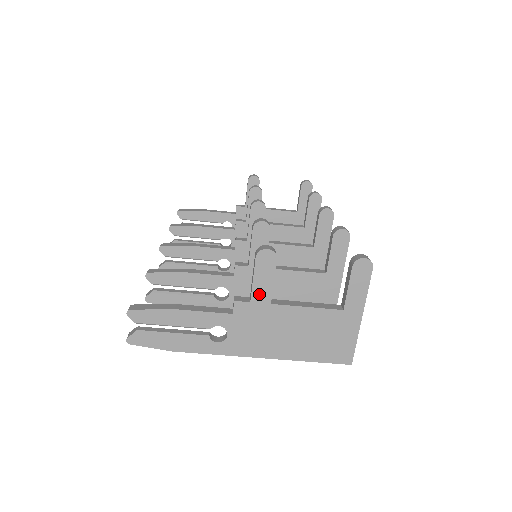
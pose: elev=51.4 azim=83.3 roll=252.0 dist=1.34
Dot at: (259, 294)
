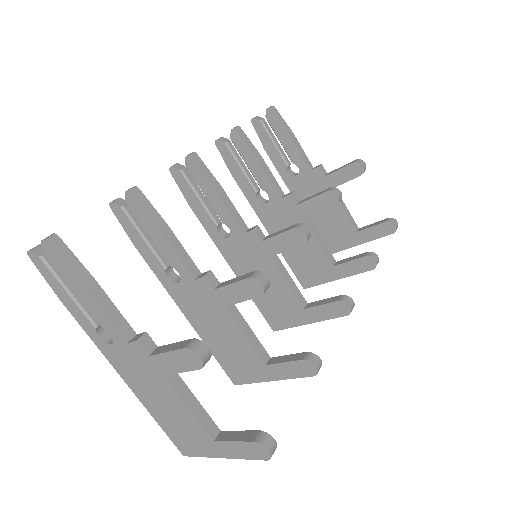
Dot at: (161, 362)
